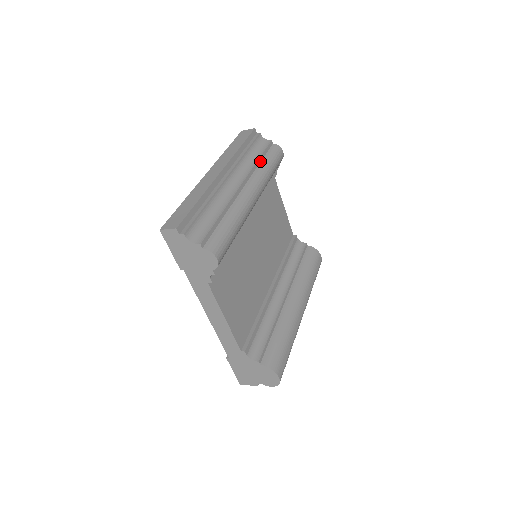
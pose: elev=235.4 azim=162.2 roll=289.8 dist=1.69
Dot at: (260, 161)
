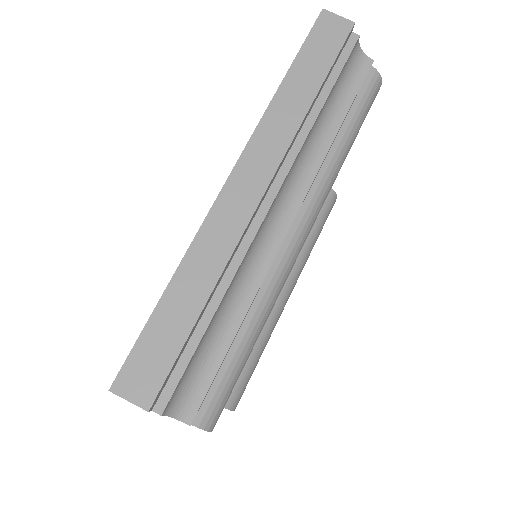
Dot at: (337, 132)
